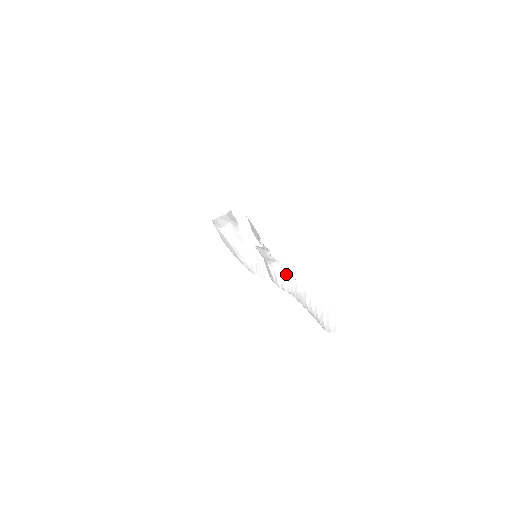
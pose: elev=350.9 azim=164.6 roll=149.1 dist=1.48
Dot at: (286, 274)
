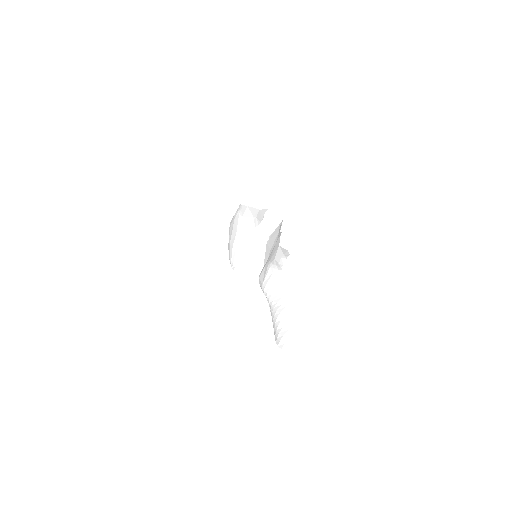
Dot at: (279, 284)
